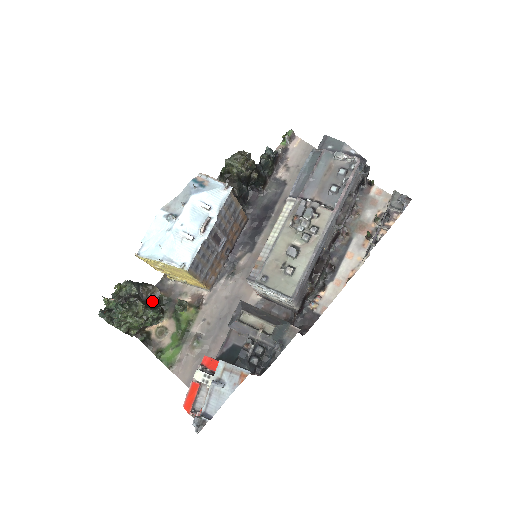
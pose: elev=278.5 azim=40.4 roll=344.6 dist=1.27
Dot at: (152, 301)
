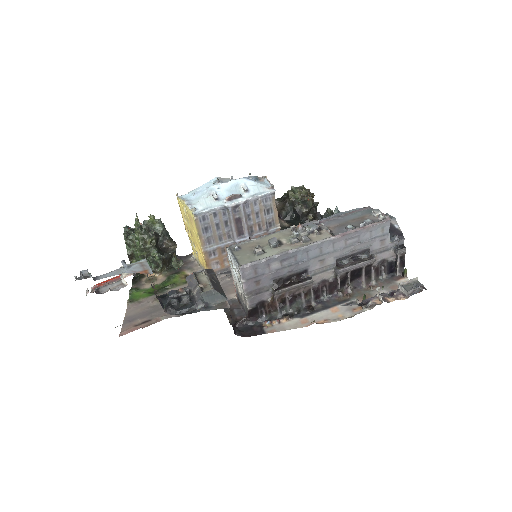
Dot at: (165, 251)
